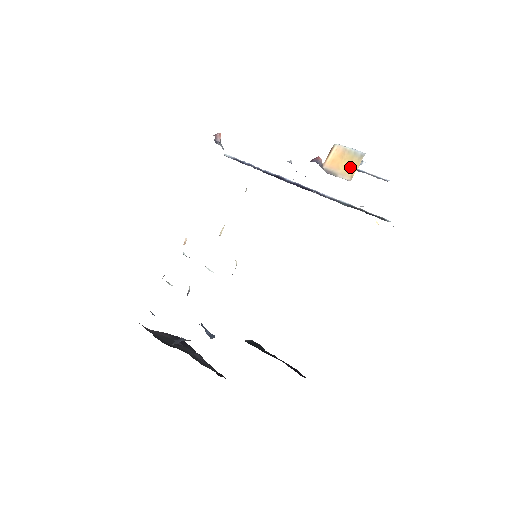
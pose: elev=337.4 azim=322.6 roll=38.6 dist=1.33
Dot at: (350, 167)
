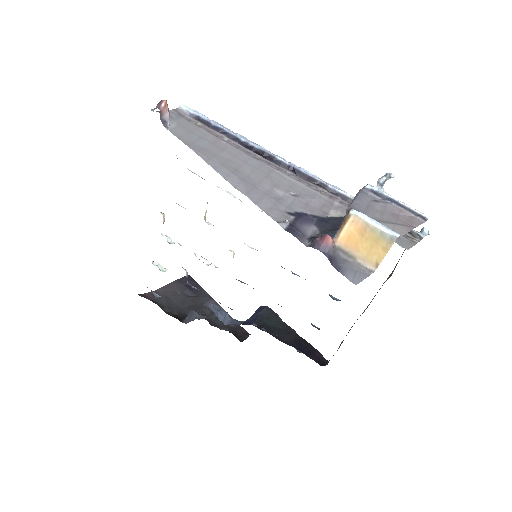
Dot at: (374, 252)
